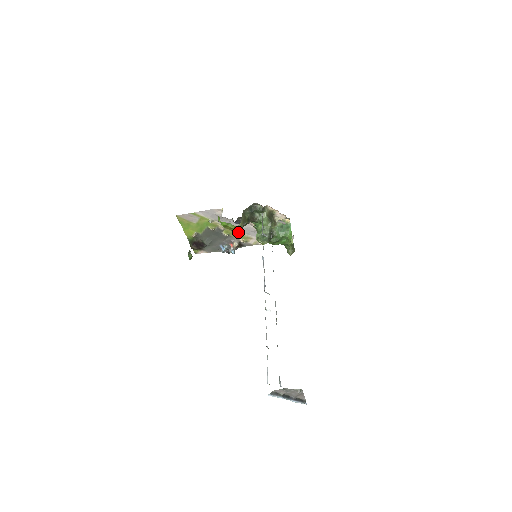
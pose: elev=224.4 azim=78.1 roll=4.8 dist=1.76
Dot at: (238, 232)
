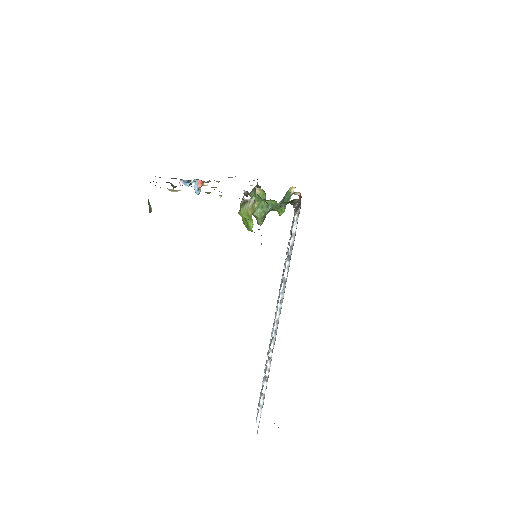
Dot at: occluded
